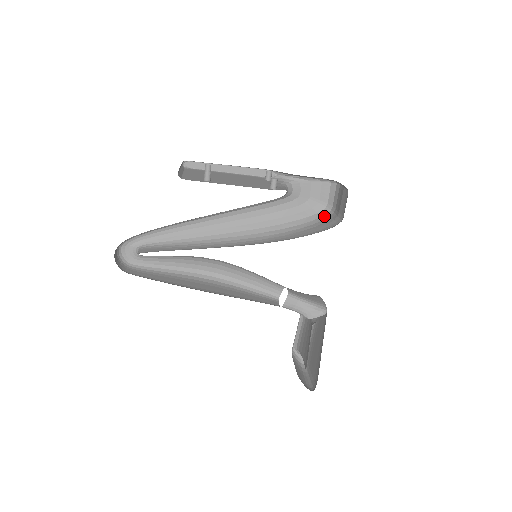
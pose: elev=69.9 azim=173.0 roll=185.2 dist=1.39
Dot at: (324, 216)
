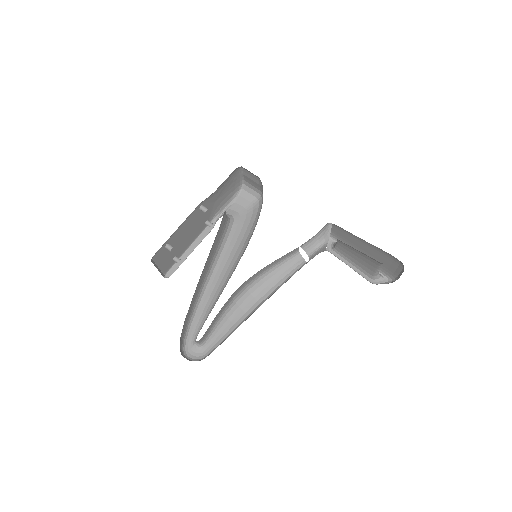
Dot at: (262, 202)
